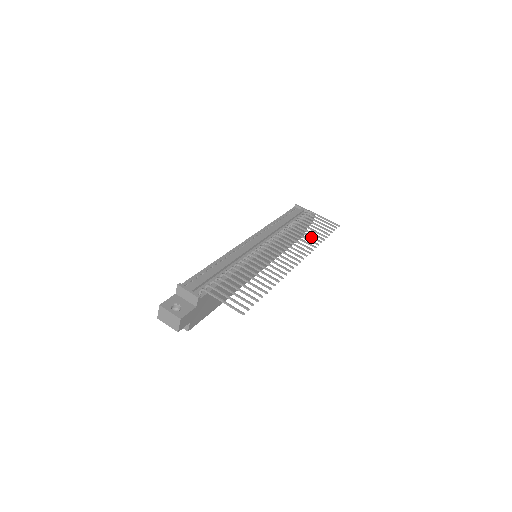
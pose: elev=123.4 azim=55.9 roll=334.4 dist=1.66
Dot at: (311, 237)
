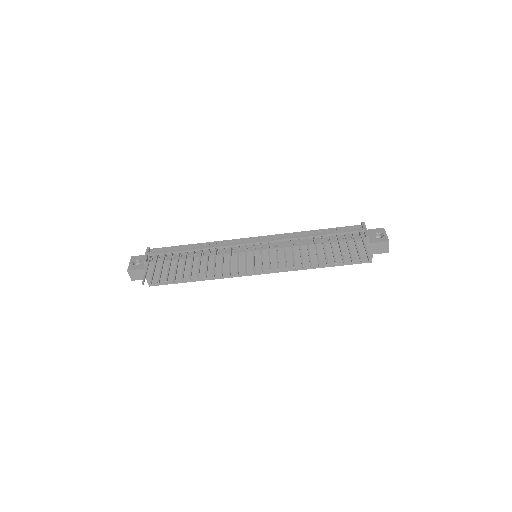
Dot at: (309, 257)
